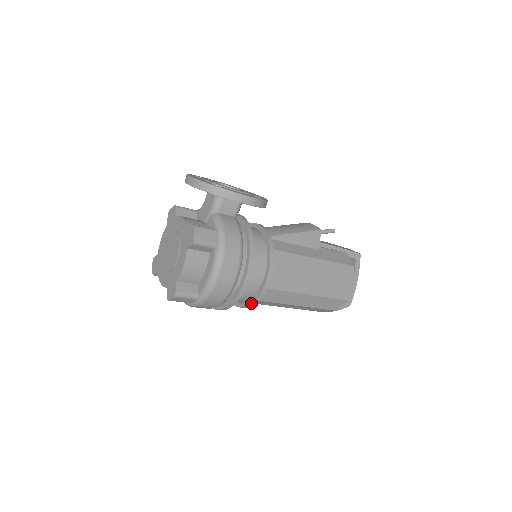
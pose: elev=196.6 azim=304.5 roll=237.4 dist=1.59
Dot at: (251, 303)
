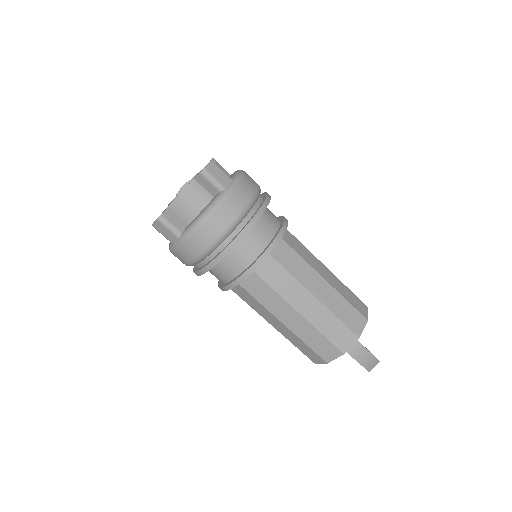
Dot at: (280, 228)
